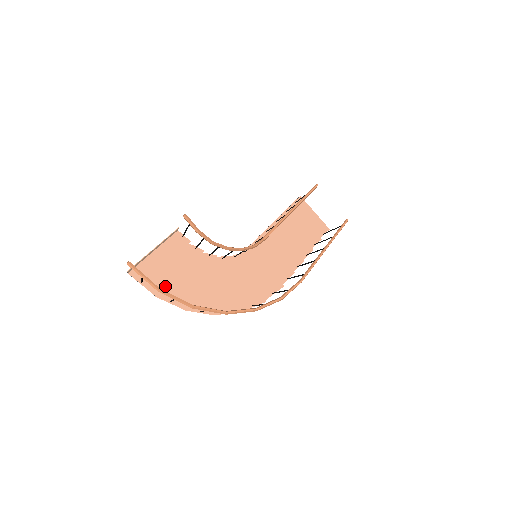
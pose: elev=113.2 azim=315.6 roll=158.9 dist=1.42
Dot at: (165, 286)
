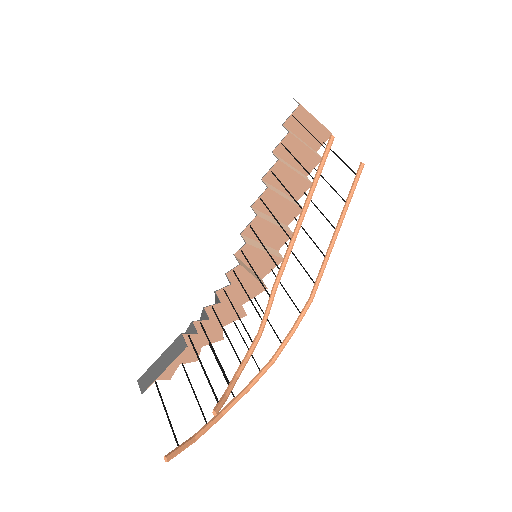
Dot at: occluded
